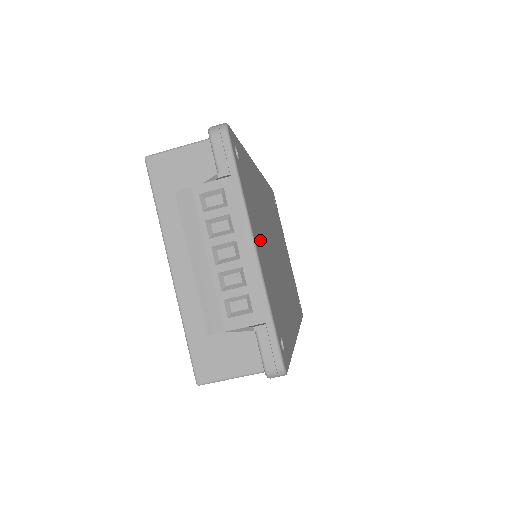
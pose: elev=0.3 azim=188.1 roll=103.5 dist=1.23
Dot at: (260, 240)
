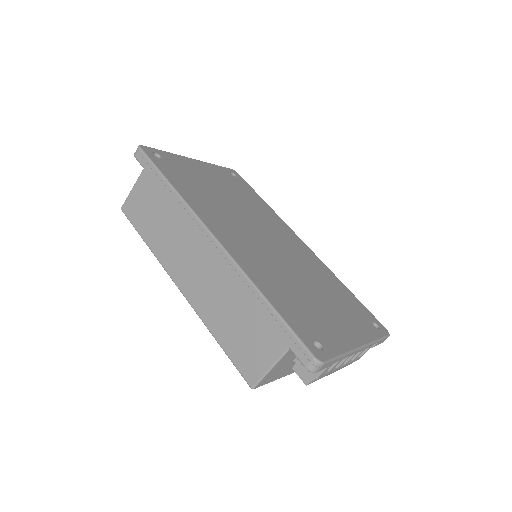
Dot at: (337, 323)
